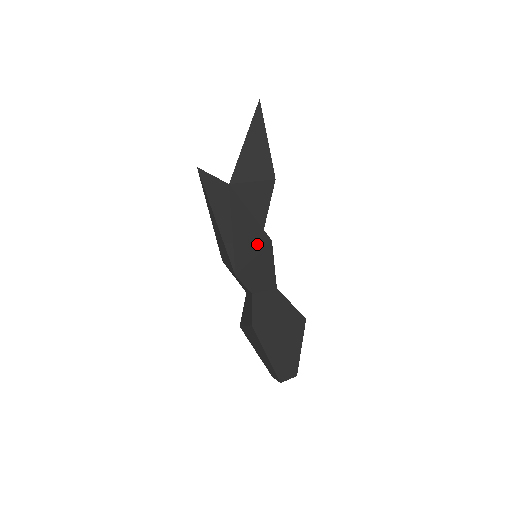
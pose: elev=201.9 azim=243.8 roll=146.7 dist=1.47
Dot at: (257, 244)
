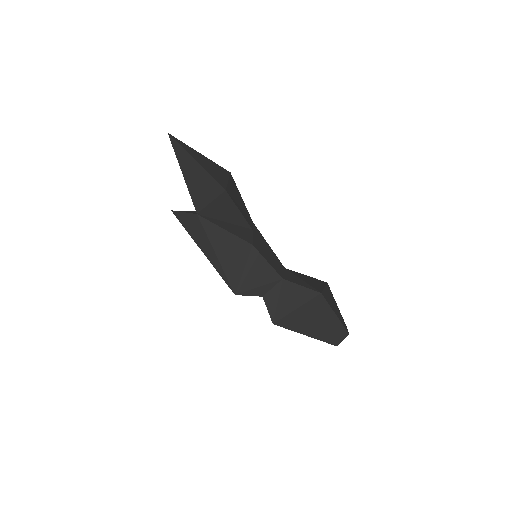
Dot at: (241, 256)
